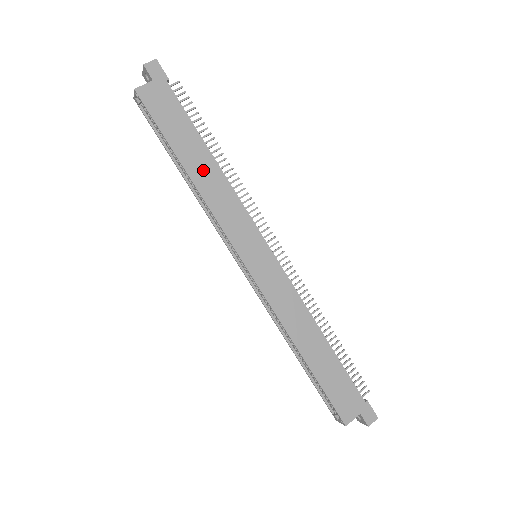
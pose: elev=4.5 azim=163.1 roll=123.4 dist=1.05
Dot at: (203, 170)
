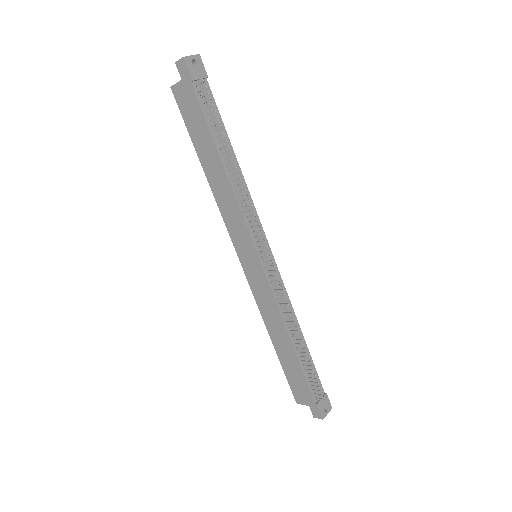
Dot at: (215, 174)
